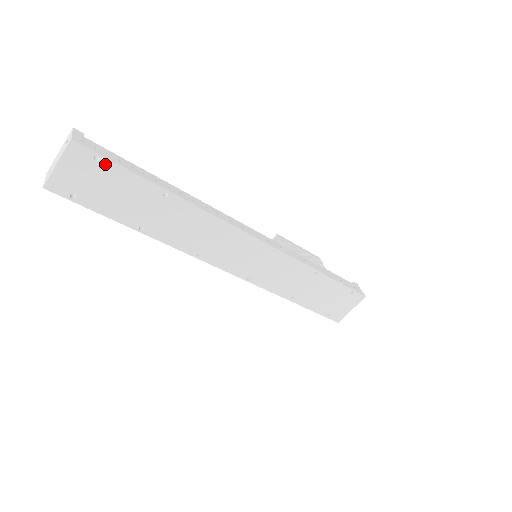
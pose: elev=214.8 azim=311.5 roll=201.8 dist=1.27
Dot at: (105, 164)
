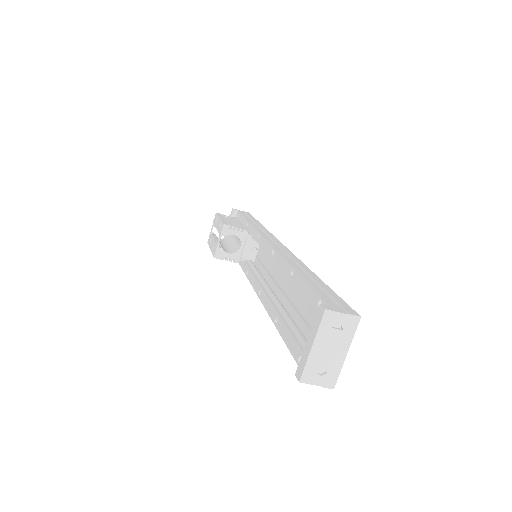
Dot at: occluded
